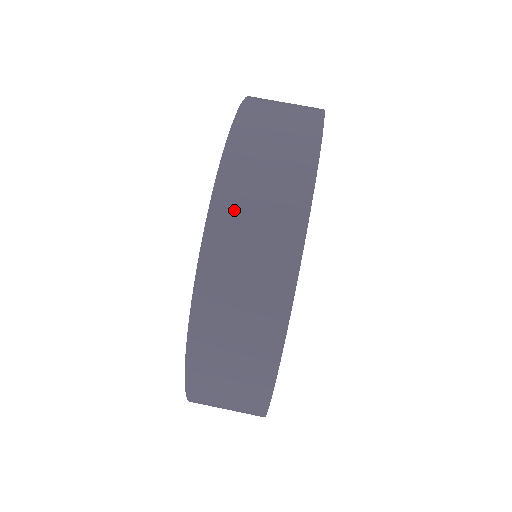
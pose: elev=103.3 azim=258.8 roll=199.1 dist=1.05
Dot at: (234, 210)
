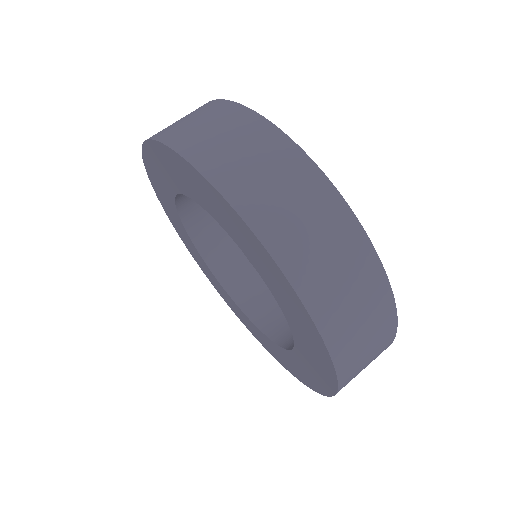
Dot at: (337, 319)
